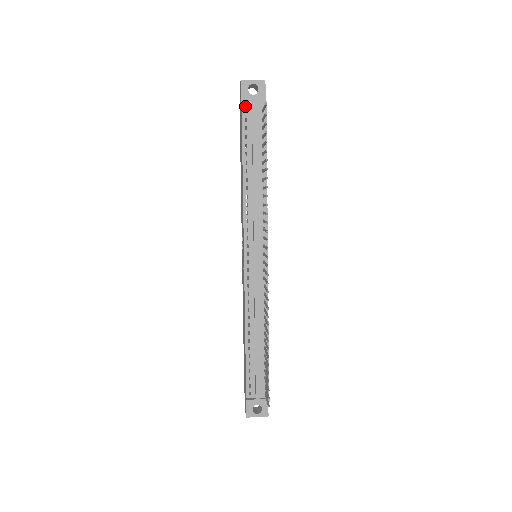
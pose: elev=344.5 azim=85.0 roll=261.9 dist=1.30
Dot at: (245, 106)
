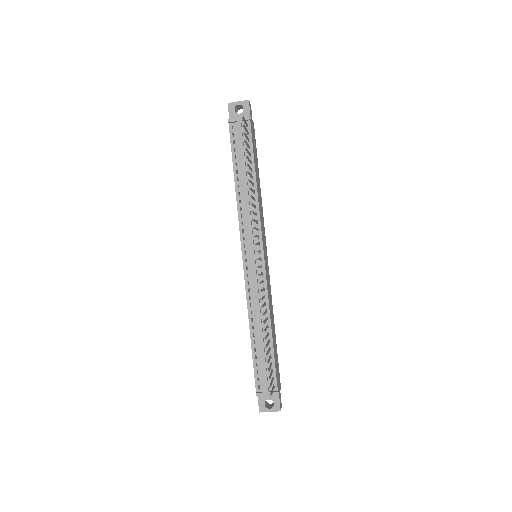
Dot at: (232, 124)
